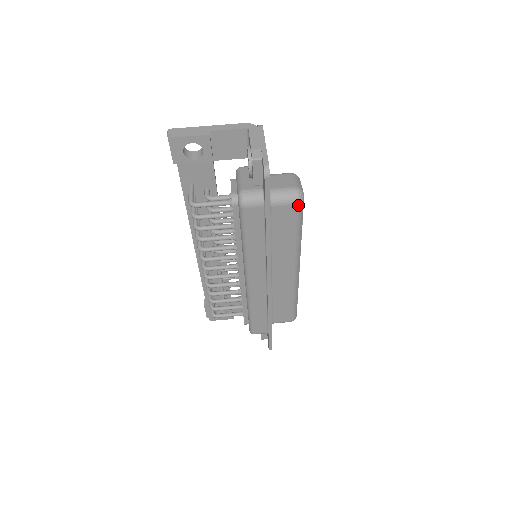
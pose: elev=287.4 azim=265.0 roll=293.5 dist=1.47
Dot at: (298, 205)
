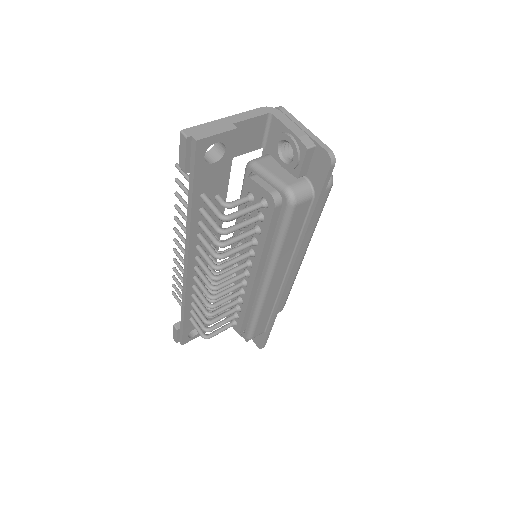
Dot at: (330, 188)
